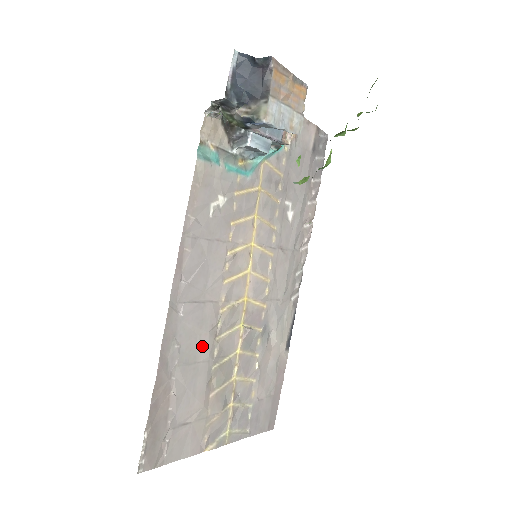
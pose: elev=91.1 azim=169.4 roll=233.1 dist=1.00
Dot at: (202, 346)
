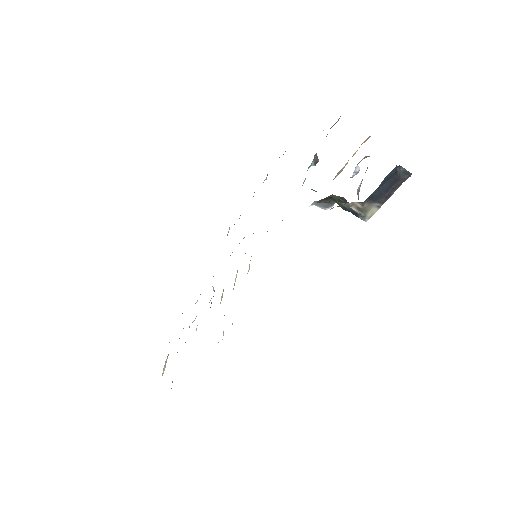
Dot at: occluded
